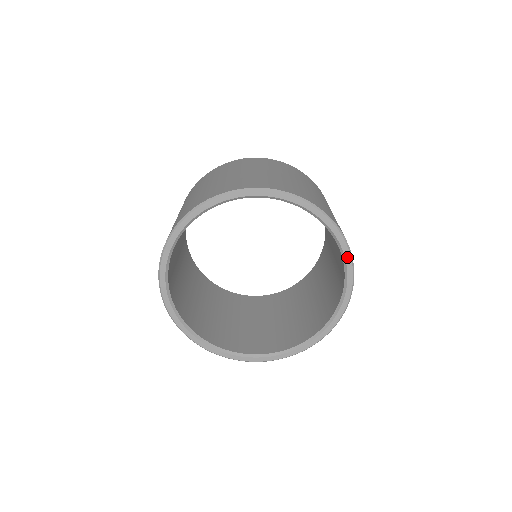
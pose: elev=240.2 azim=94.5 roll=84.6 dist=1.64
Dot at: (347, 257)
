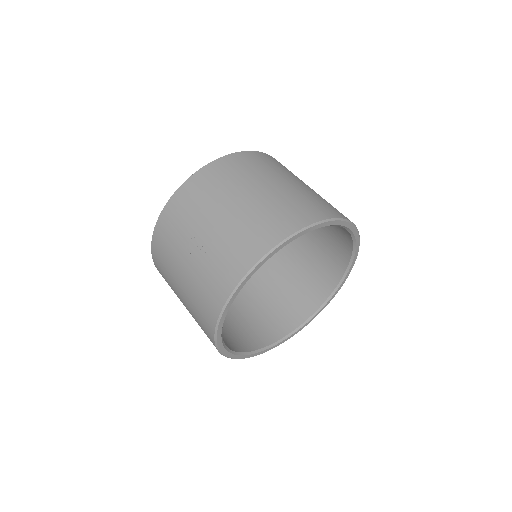
Dot at: (349, 272)
